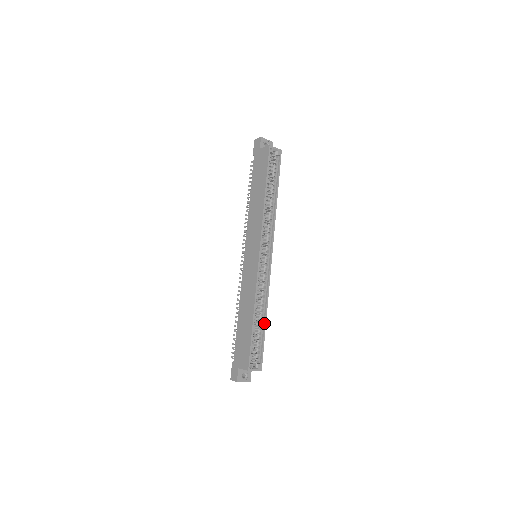
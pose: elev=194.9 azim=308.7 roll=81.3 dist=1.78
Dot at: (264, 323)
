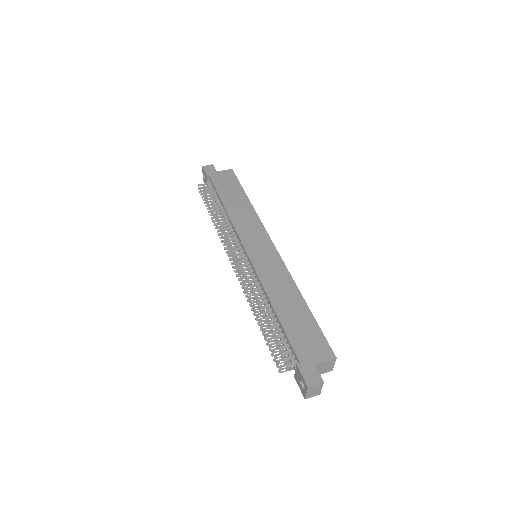
Dot at: occluded
